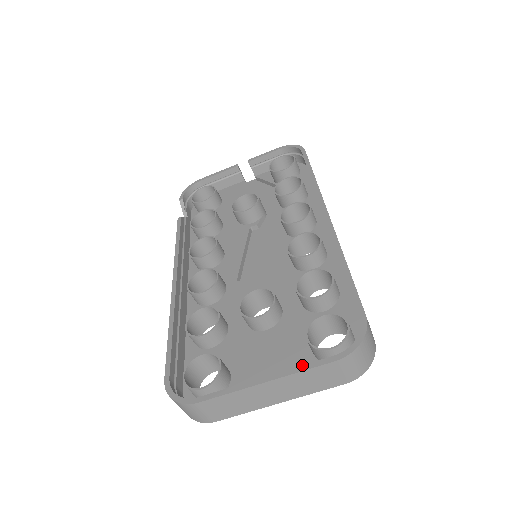
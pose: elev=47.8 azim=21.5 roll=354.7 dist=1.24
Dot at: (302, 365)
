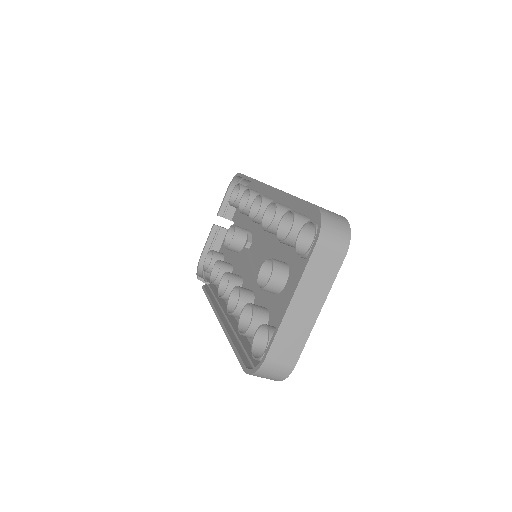
Dot at: occluded
